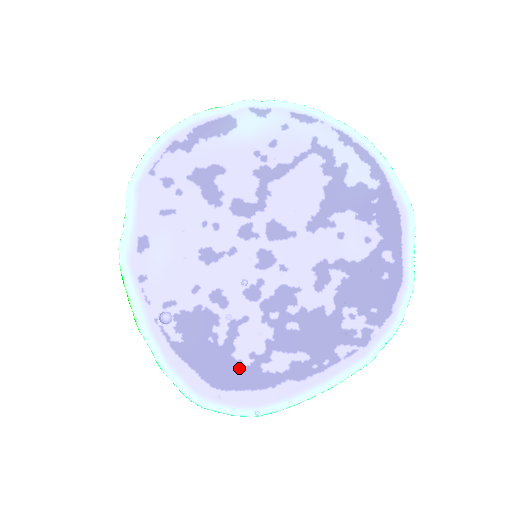
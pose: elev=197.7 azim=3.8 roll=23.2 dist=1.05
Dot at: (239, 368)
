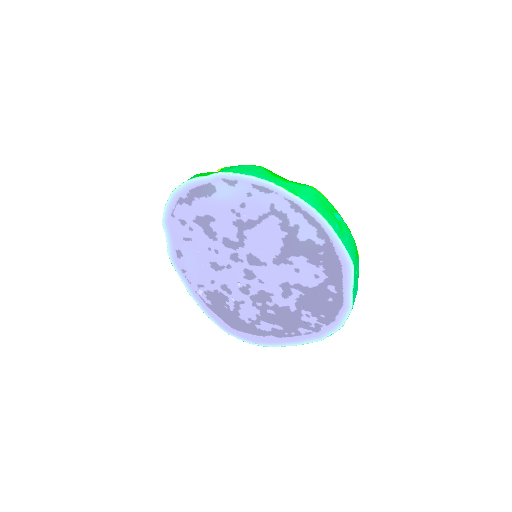
Dot at: (244, 323)
